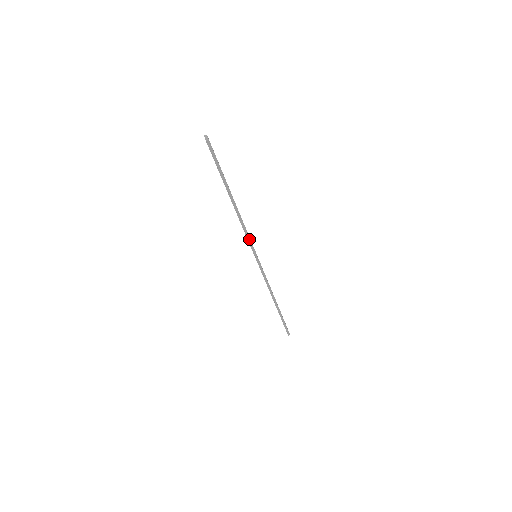
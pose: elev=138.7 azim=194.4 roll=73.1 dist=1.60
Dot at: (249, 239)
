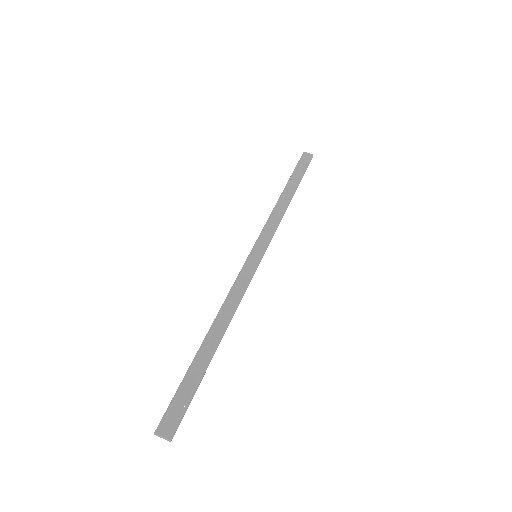
Dot at: (247, 285)
